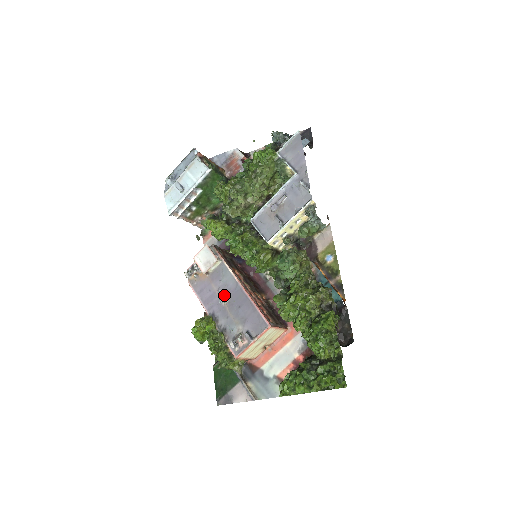
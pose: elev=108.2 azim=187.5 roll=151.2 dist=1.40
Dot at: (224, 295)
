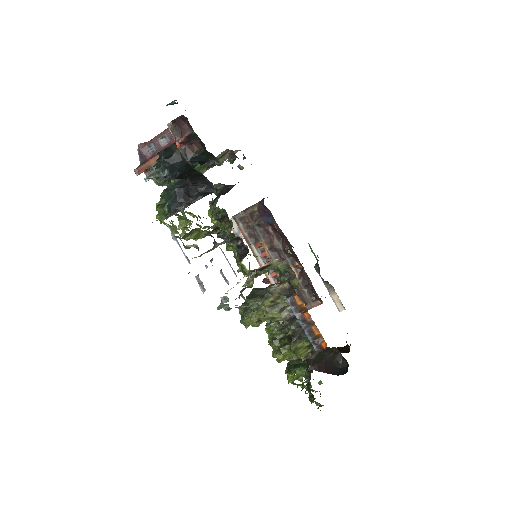
Dot at: occluded
